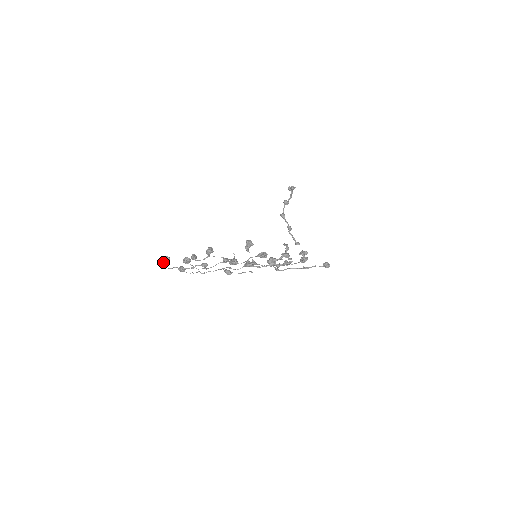
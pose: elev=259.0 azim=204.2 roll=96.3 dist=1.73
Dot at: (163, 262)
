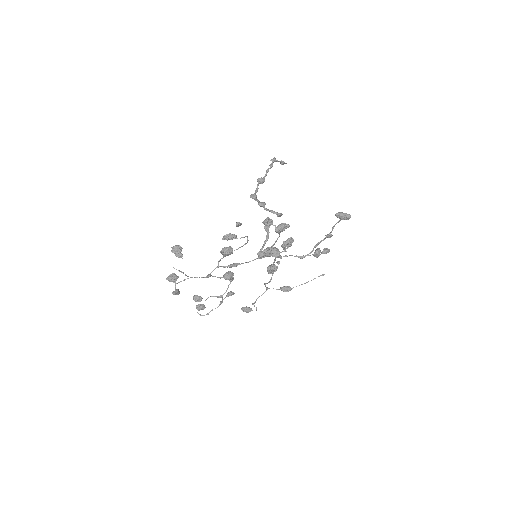
Dot at: occluded
